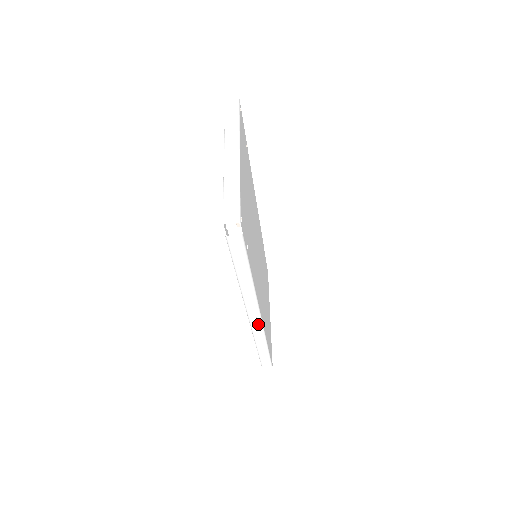
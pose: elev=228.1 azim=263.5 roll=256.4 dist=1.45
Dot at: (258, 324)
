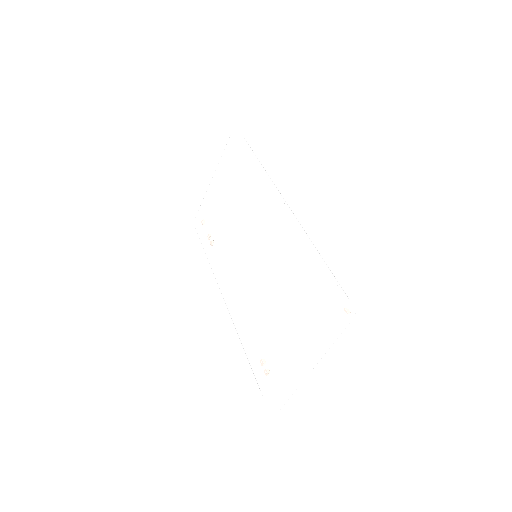
Dot at: (226, 292)
